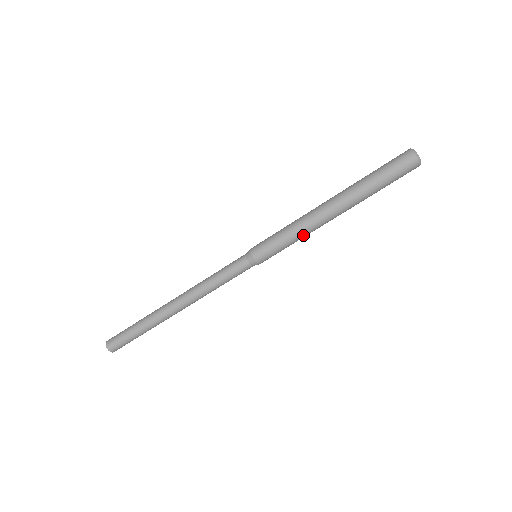
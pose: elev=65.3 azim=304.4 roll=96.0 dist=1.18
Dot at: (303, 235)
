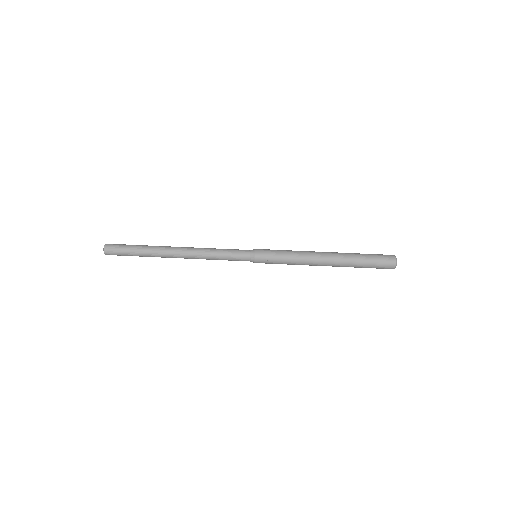
Dot at: (297, 255)
